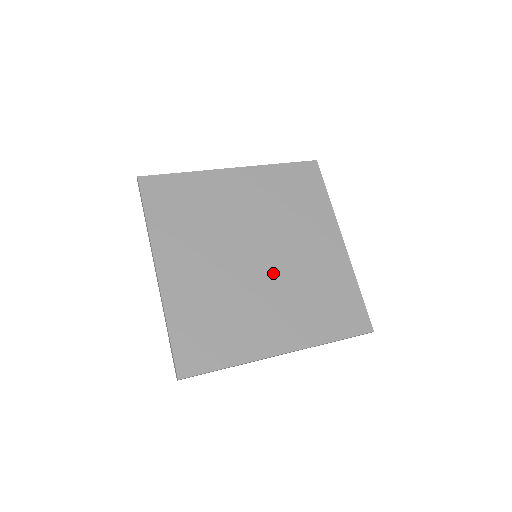
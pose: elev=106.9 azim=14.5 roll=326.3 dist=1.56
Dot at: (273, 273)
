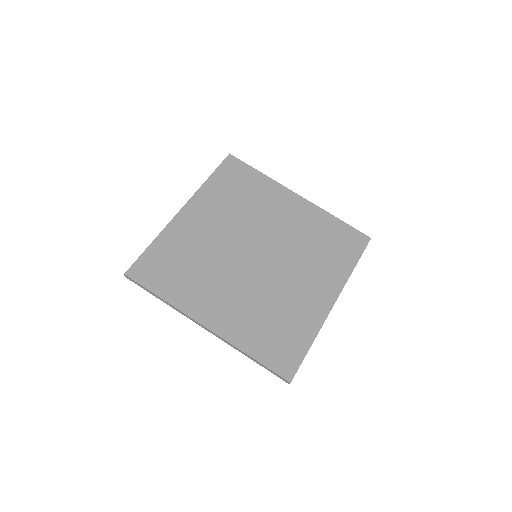
Dot at: (255, 275)
